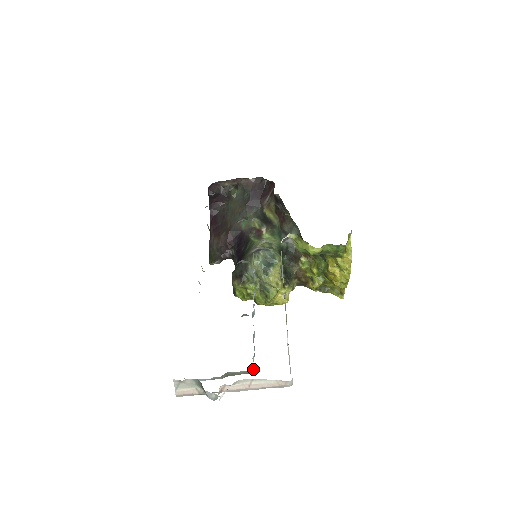
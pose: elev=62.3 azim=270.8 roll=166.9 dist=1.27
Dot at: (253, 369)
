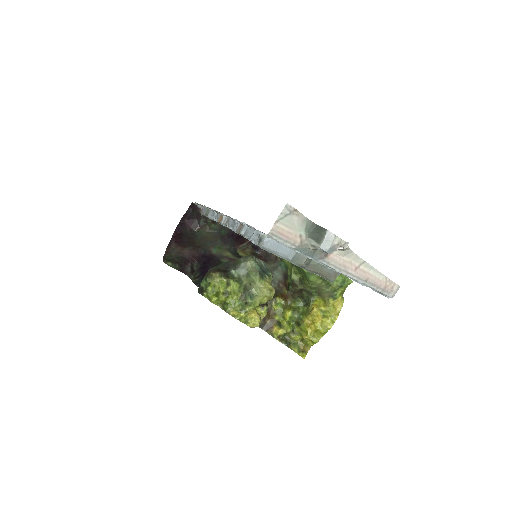
Dot at: occluded
